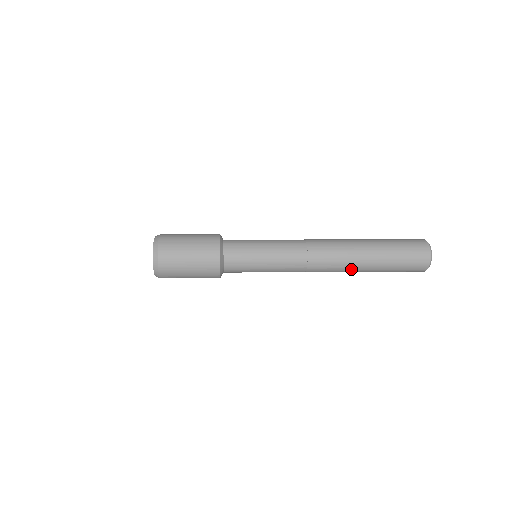
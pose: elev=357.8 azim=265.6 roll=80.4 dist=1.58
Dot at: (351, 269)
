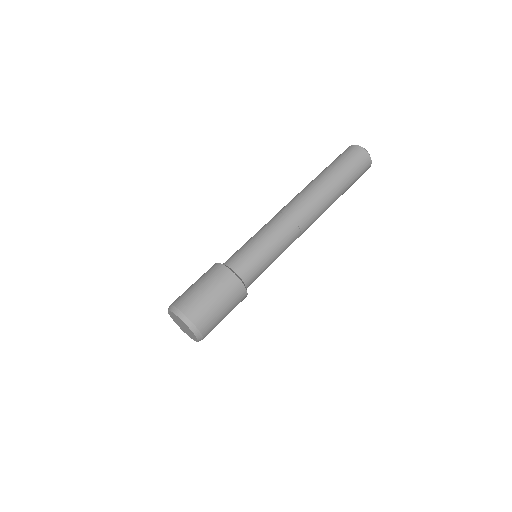
Dot at: occluded
